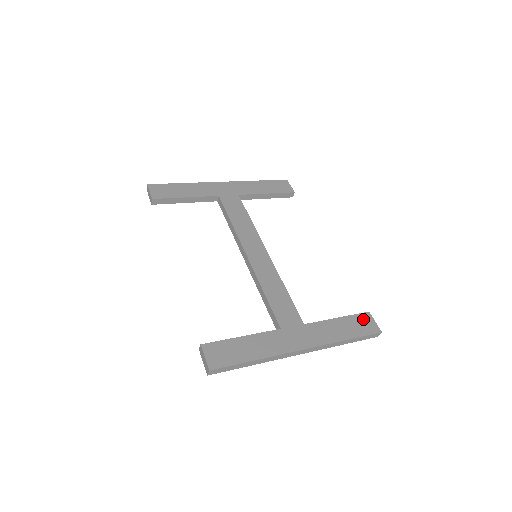
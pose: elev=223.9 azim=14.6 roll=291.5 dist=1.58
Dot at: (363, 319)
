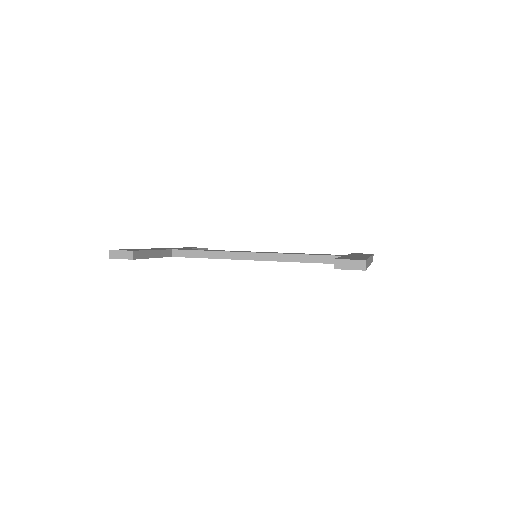
Dot at: (357, 253)
